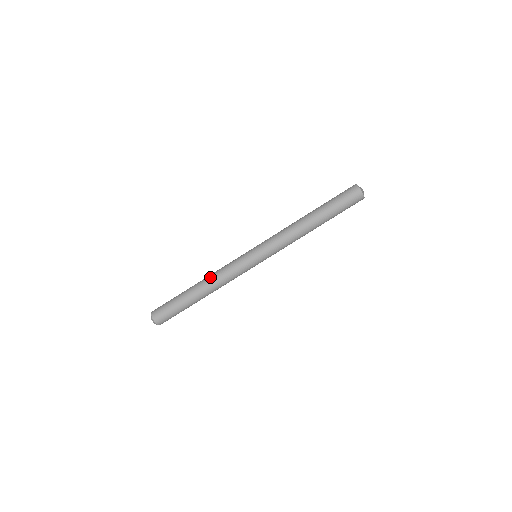
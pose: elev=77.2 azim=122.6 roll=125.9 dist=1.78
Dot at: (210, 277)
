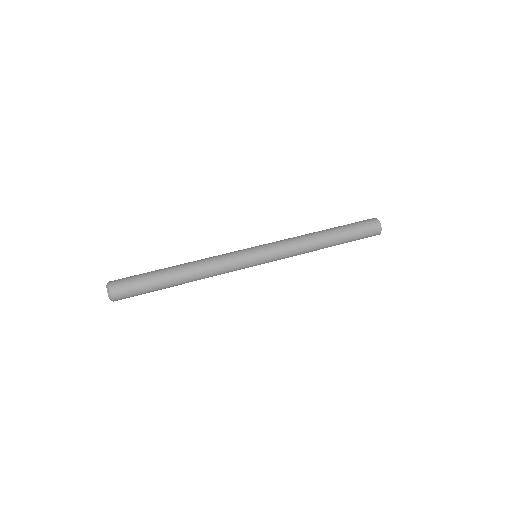
Dot at: occluded
